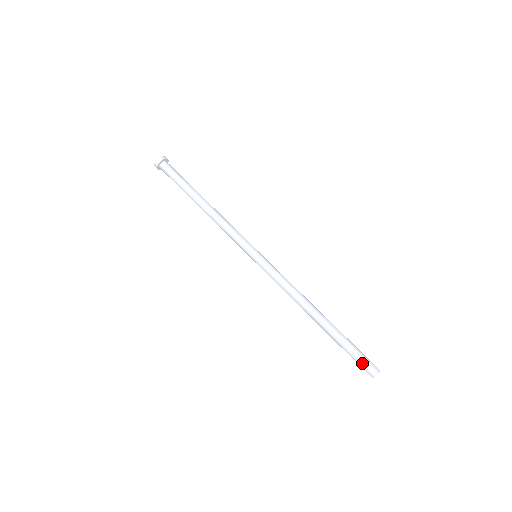
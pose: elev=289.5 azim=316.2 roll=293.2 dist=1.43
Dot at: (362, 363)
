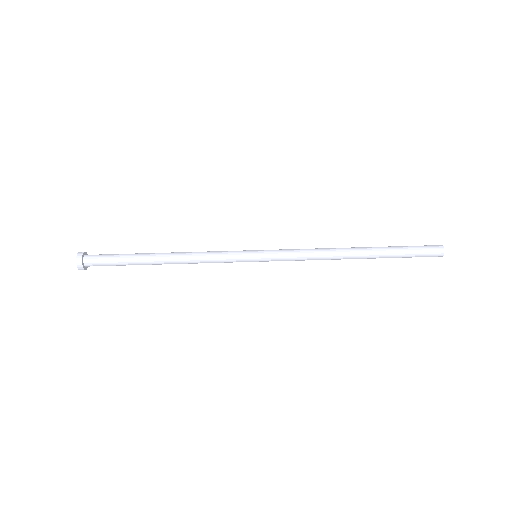
Dot at: (424, 256)
